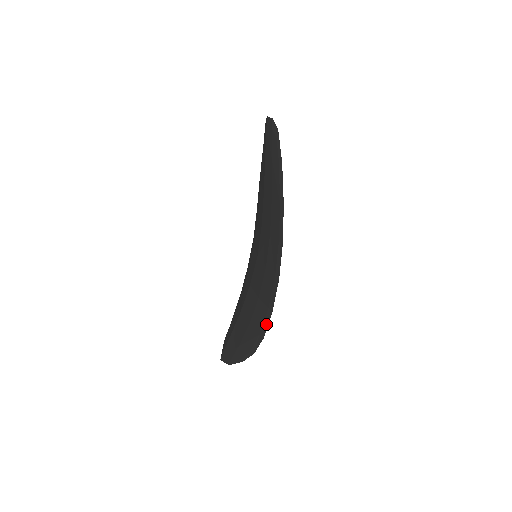
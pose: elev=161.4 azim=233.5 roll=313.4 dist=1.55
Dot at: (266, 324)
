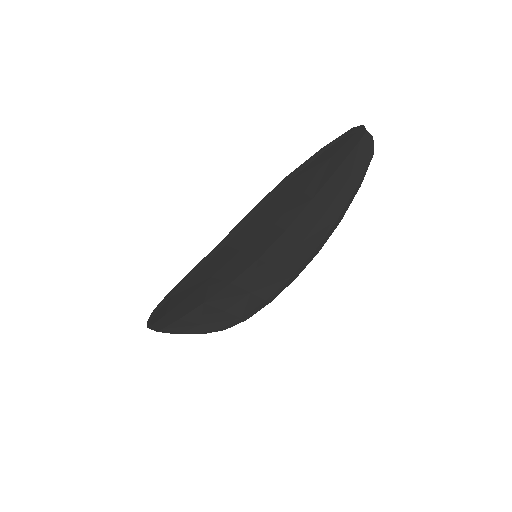
Dot at: (179, 283)
